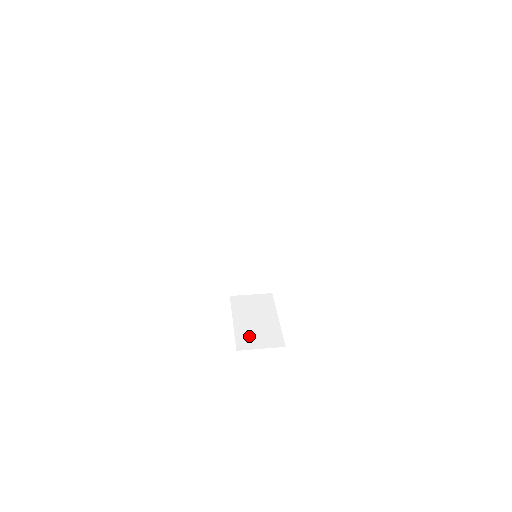
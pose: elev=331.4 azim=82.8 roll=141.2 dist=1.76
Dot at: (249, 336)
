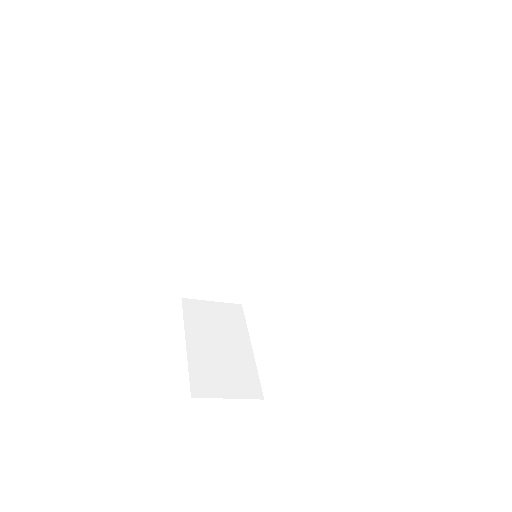
Dot at: (210, 373)
